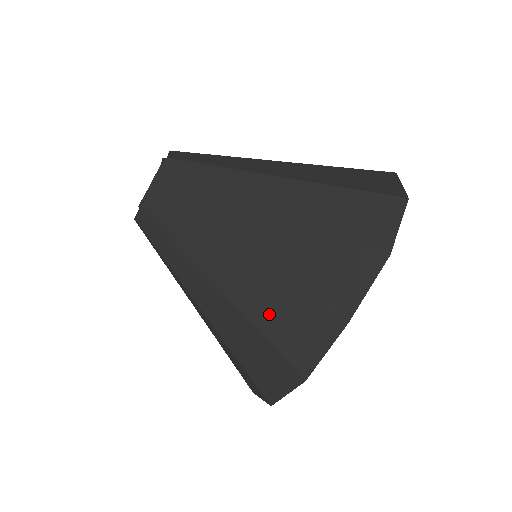
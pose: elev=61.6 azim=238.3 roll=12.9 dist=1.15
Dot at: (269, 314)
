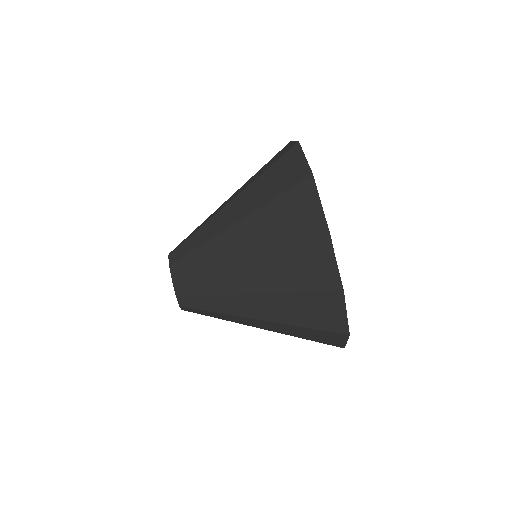
Dot at: (287, 276)
